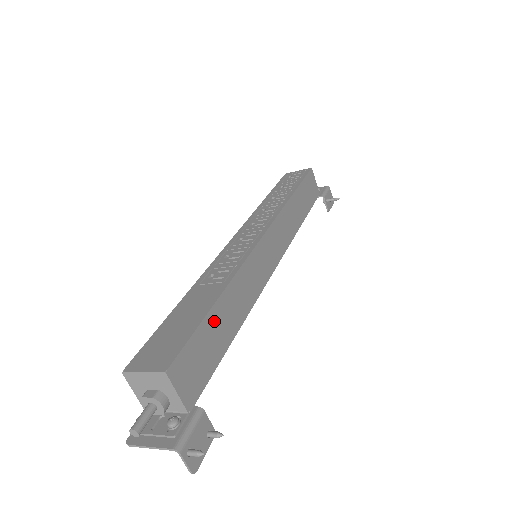
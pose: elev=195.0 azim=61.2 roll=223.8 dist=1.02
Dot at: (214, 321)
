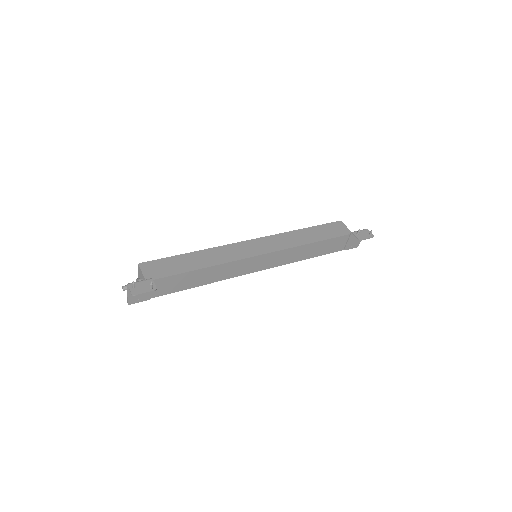
Dot at: (183, 259)
